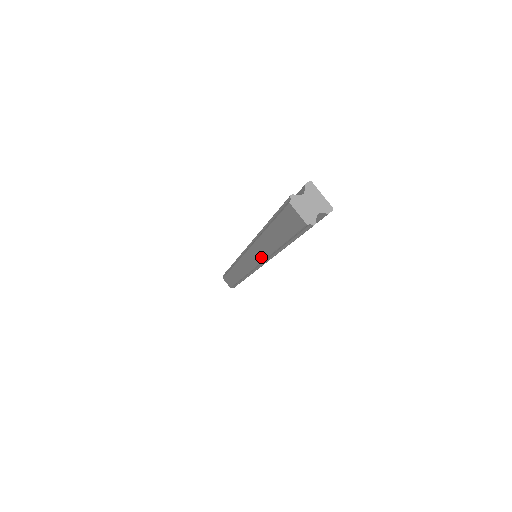
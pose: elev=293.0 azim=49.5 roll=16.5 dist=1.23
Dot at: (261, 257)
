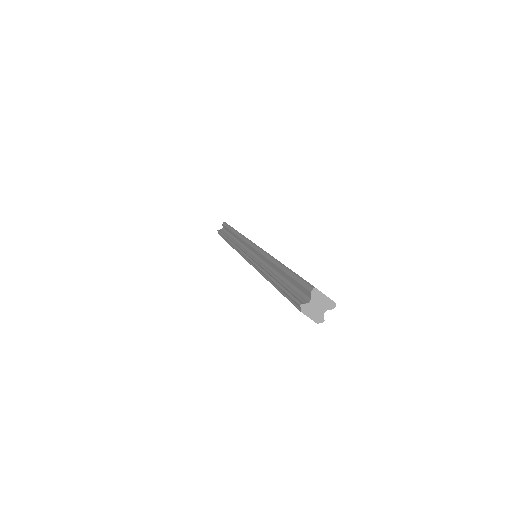
Dot at: occluded
